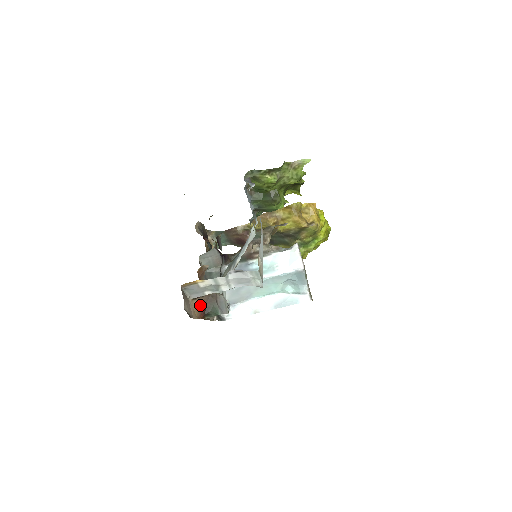
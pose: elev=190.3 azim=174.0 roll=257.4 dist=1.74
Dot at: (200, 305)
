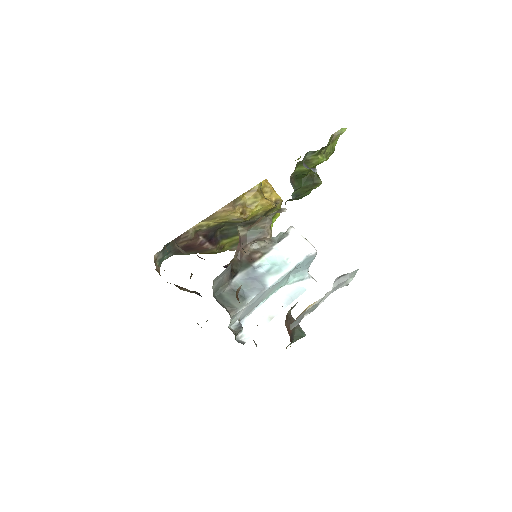
Dot at: (289, 335)
